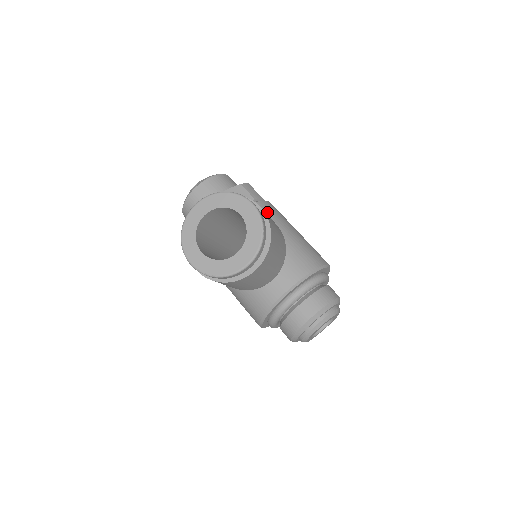
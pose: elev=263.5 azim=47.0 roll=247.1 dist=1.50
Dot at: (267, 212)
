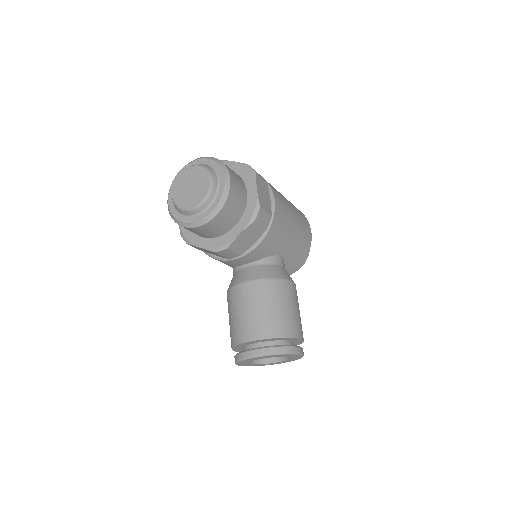
Dot at: (276, 236)
